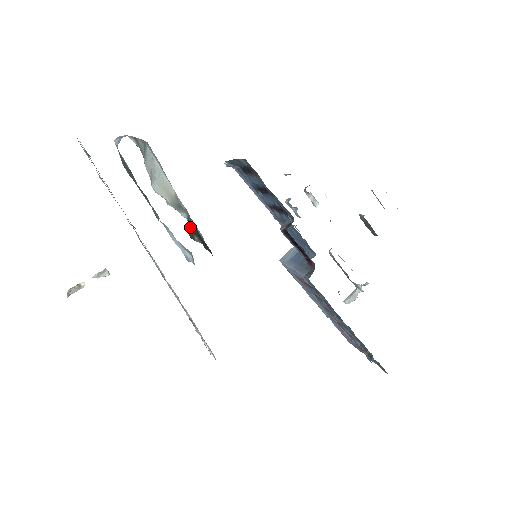
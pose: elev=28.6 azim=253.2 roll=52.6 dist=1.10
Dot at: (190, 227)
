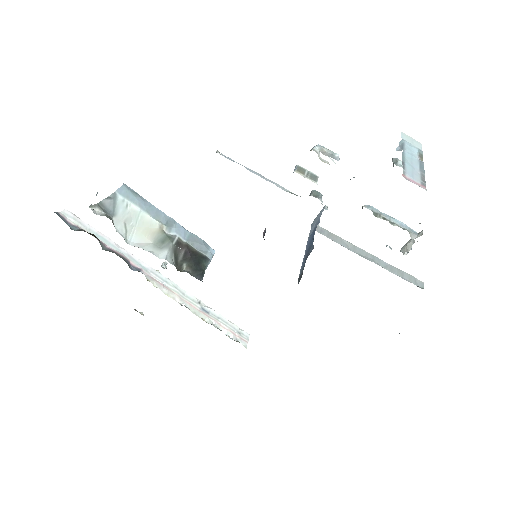
Dot at: (180, 254)
